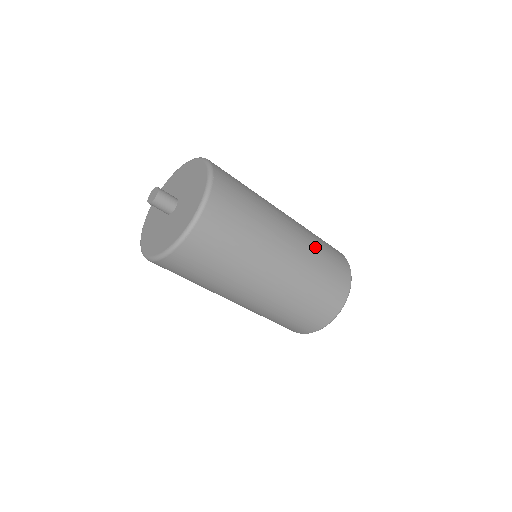
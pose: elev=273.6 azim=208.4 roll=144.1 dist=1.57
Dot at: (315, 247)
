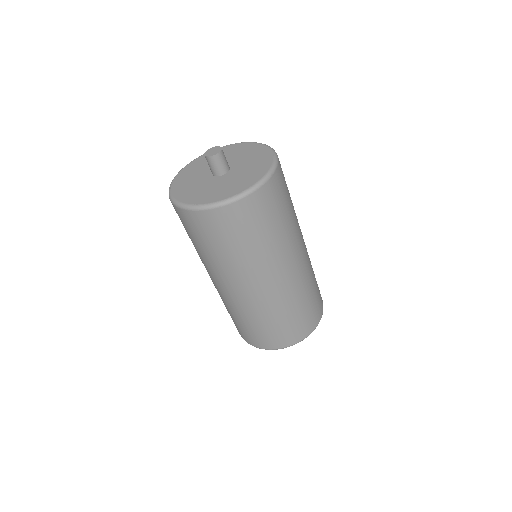
Dot at: occluded
